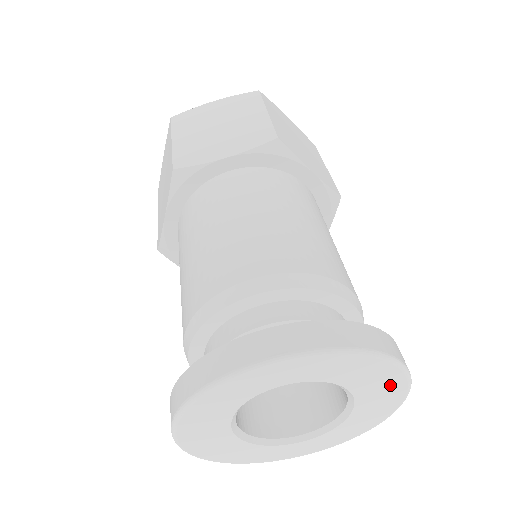
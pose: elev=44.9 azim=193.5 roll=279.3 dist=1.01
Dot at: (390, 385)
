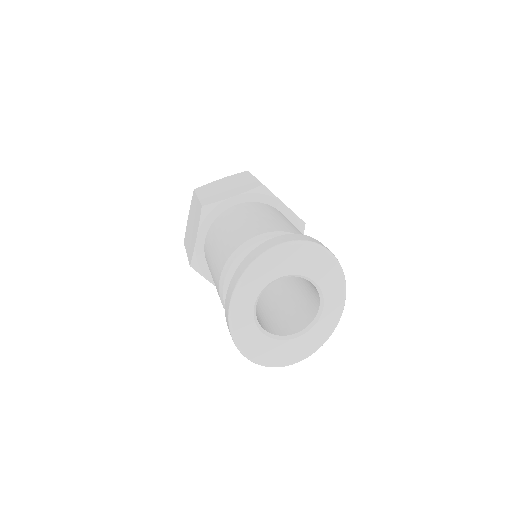
Dot at: (299, 254)
